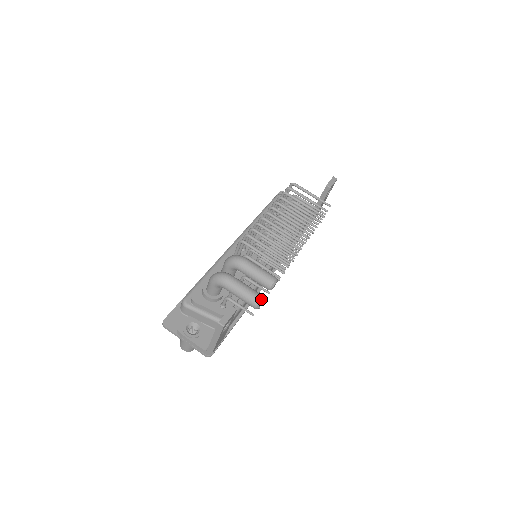
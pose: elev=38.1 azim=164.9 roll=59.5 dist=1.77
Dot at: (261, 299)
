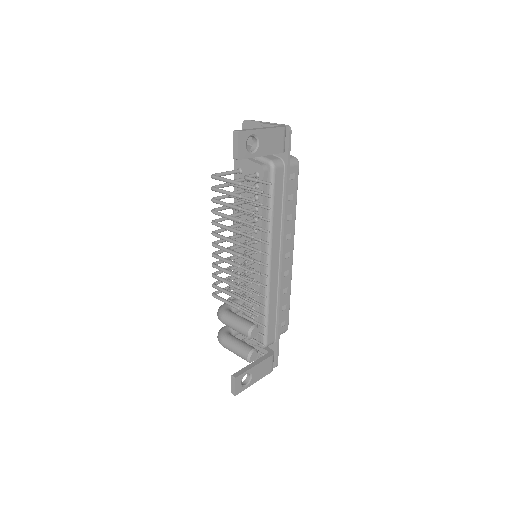
Dot at: (247, 359)
